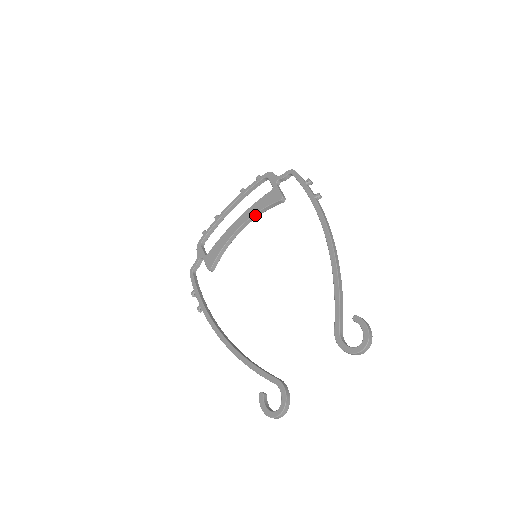
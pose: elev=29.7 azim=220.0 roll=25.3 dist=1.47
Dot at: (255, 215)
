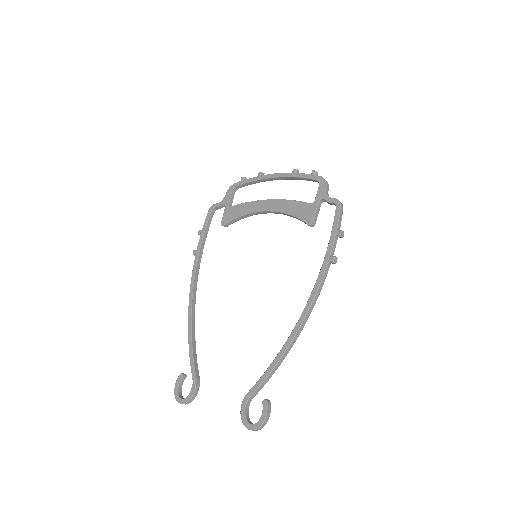
Dot at: (283, 213)
